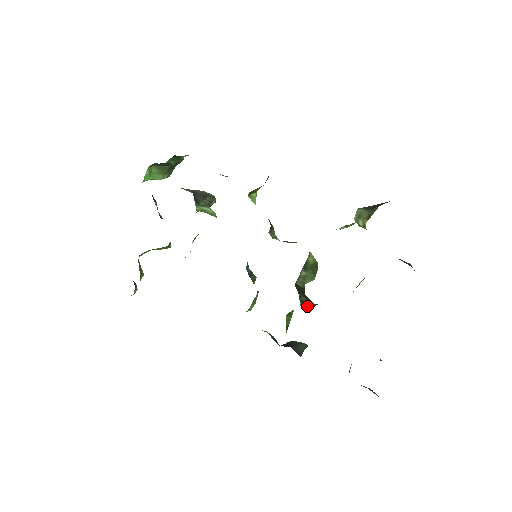
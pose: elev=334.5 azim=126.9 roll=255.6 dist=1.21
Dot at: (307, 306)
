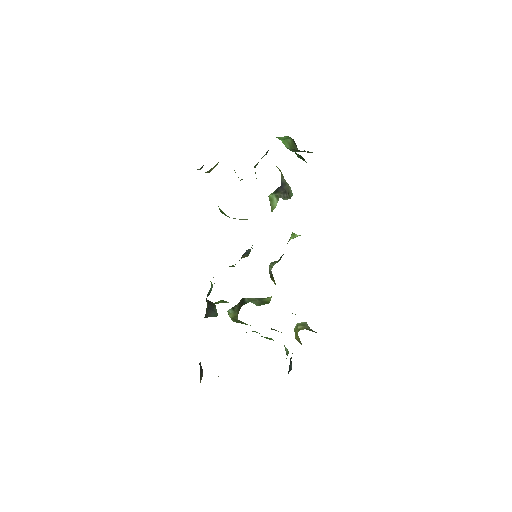
Dot at: (232, 313)
